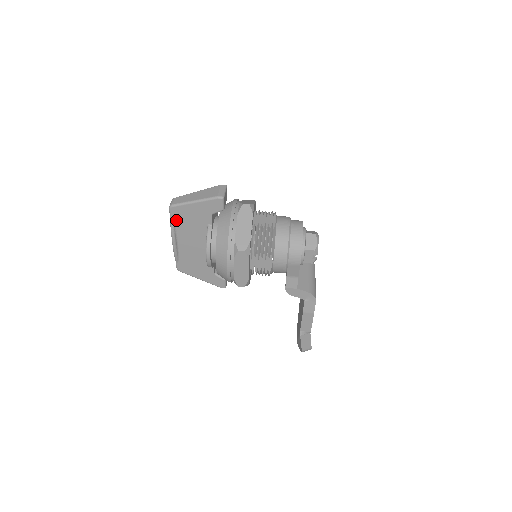
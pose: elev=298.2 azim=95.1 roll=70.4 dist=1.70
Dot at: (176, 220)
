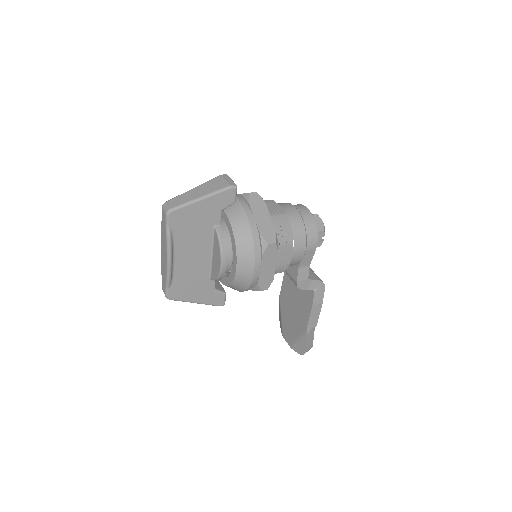
Dot at: (174, 229)
